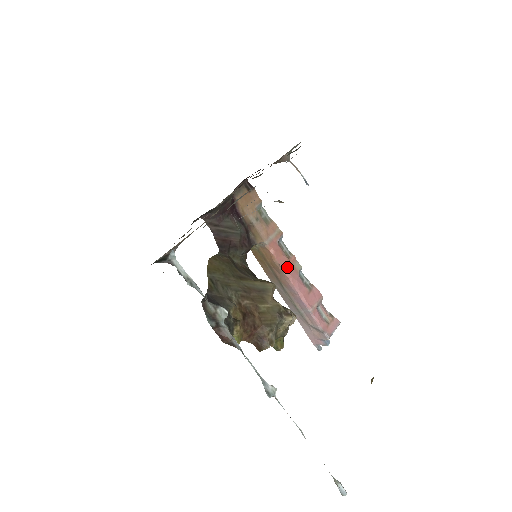
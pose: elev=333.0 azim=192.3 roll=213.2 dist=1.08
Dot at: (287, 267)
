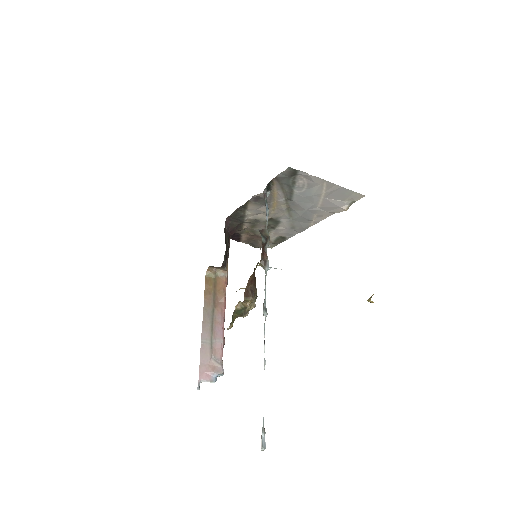
Dot at: occluded
